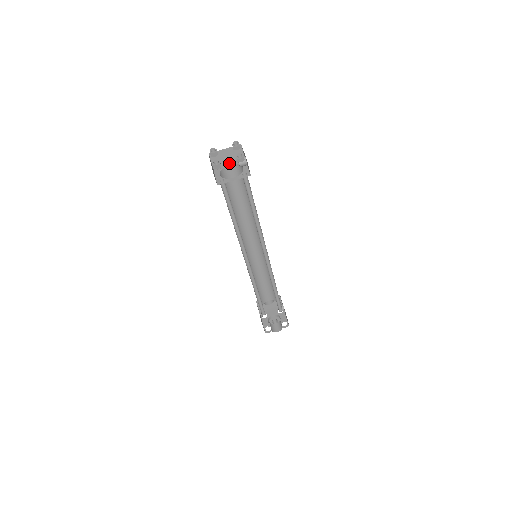
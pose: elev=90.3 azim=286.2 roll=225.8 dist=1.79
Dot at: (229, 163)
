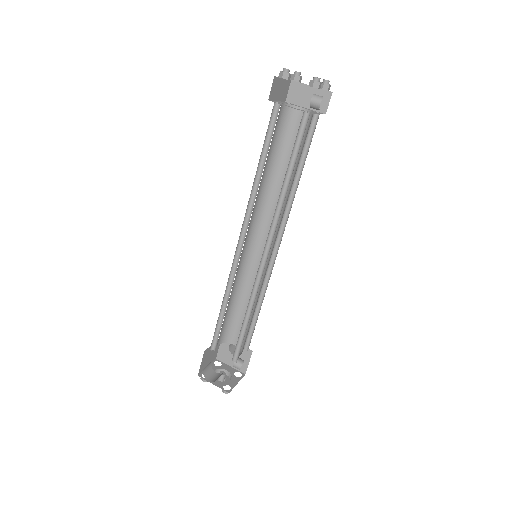
Dot at: (305, 107)
